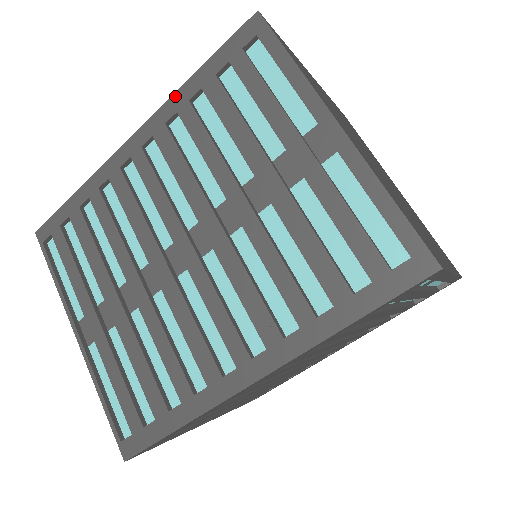
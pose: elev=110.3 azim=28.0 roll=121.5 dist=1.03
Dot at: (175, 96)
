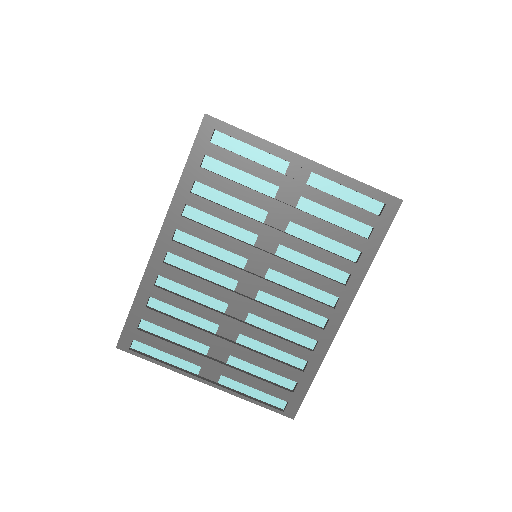
Dot at: (176, 195)
